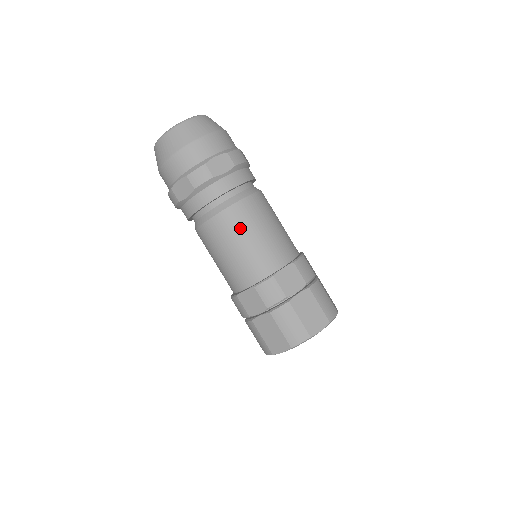
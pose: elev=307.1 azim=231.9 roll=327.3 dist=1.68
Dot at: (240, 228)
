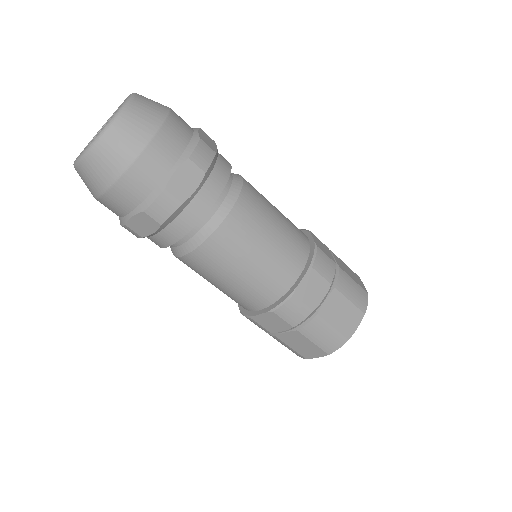
Dot at: (237, 252)
